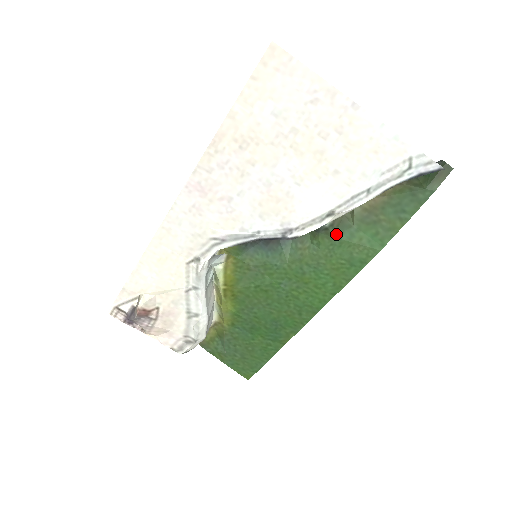
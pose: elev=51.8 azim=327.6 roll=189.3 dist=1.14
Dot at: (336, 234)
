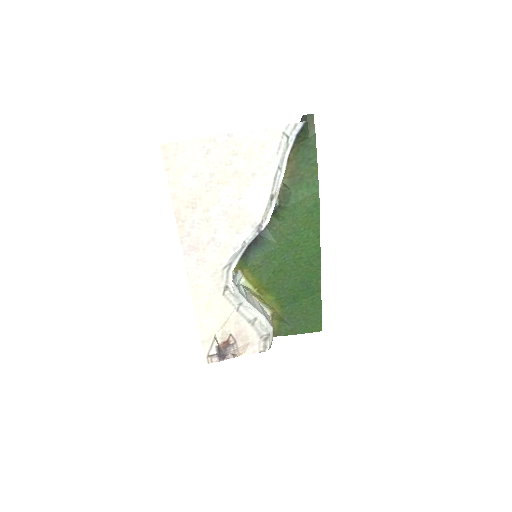
Dot at: (287, 204)
